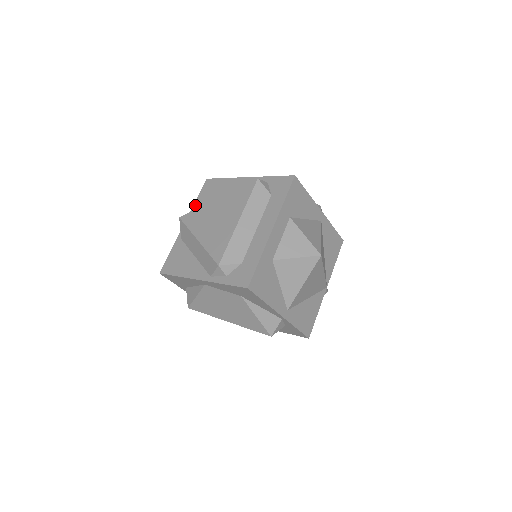
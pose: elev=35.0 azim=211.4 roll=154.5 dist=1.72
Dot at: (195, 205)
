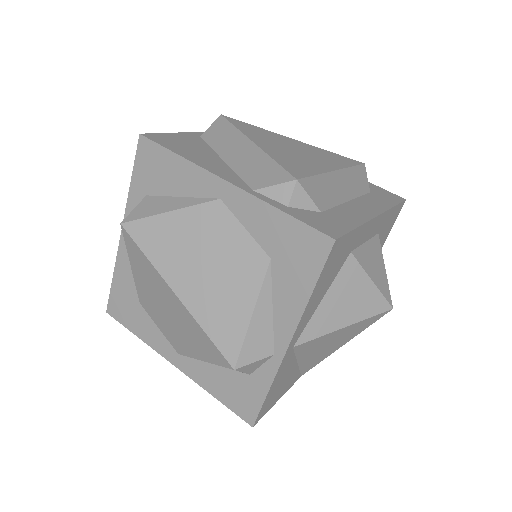
Dot at: occluded
